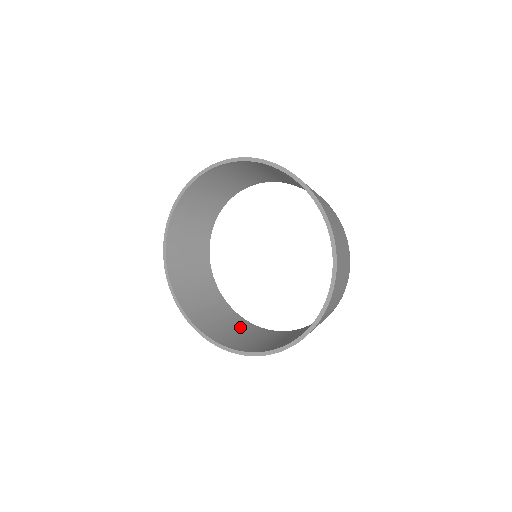
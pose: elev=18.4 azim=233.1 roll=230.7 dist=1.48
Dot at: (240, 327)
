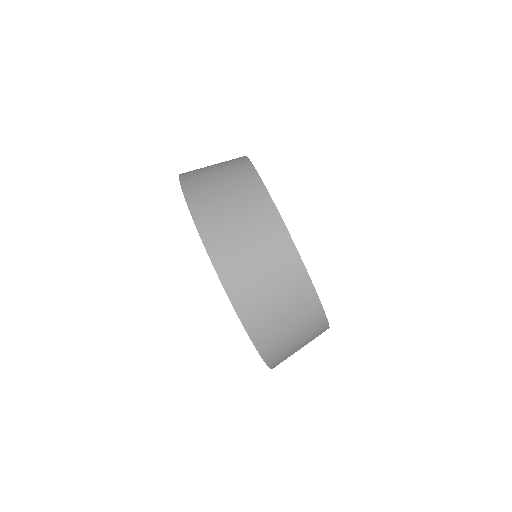
Dot at: occluded
